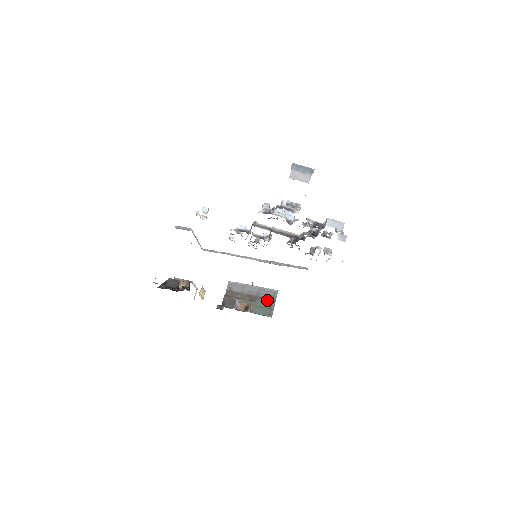
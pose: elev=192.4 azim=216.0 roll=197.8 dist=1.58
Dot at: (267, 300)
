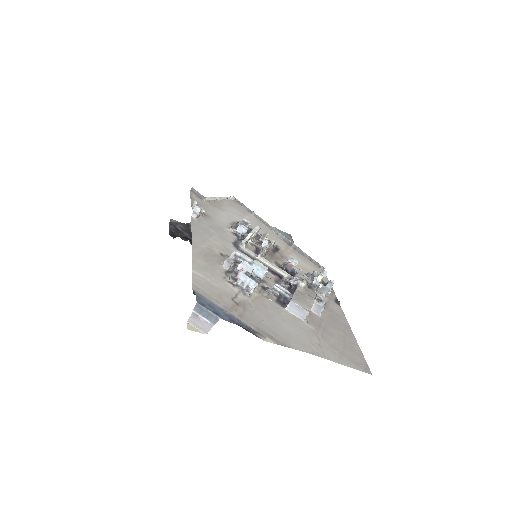
Dot at: occluded
